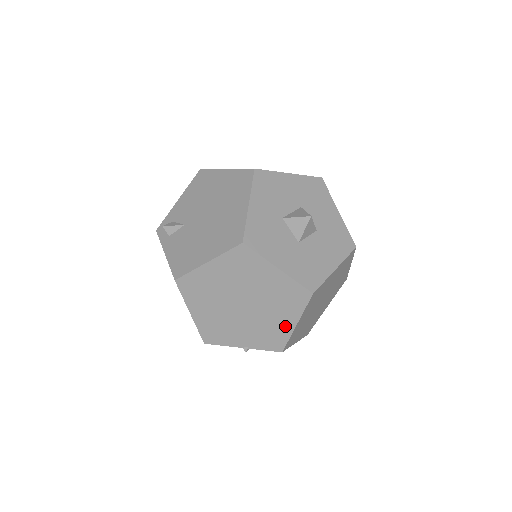
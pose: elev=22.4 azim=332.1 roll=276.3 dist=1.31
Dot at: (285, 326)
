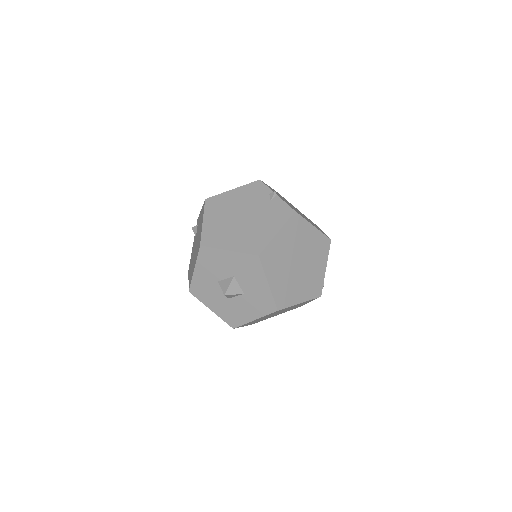
Dot at: occluded
